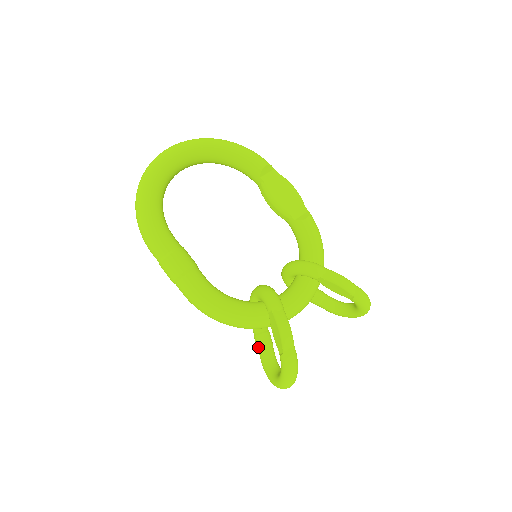
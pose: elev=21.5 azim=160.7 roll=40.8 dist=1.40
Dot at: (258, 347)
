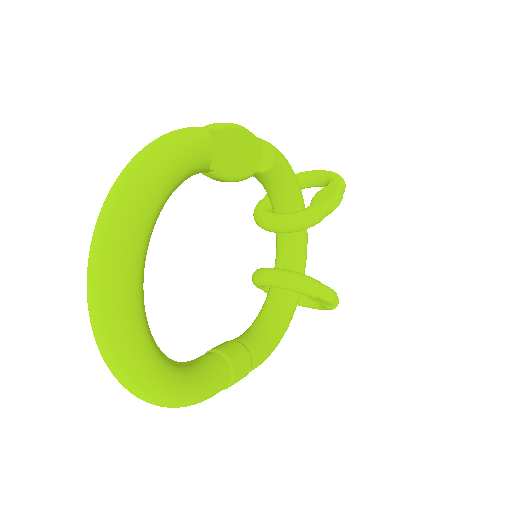
Dot at: occluded
